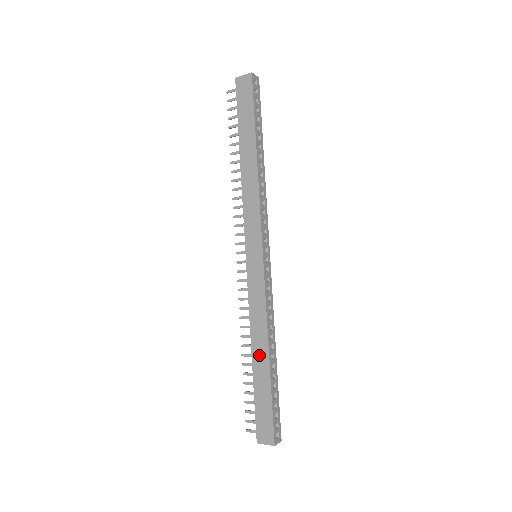
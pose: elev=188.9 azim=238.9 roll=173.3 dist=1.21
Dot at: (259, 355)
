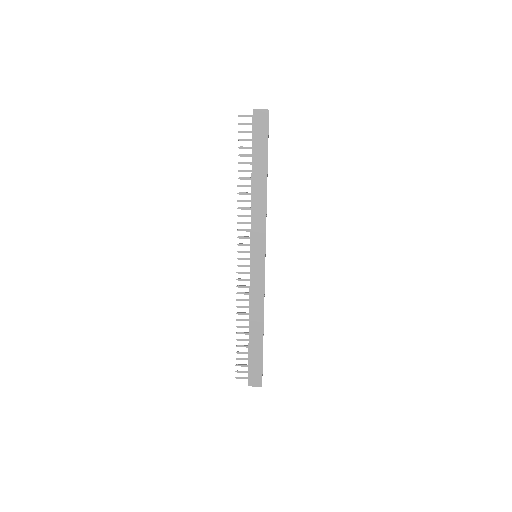
Dot at: (255, 328)
